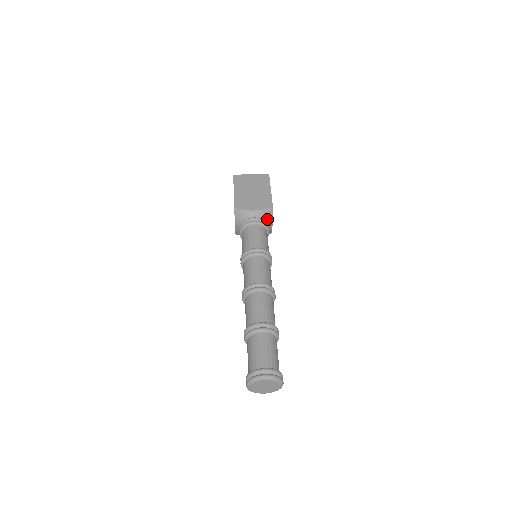
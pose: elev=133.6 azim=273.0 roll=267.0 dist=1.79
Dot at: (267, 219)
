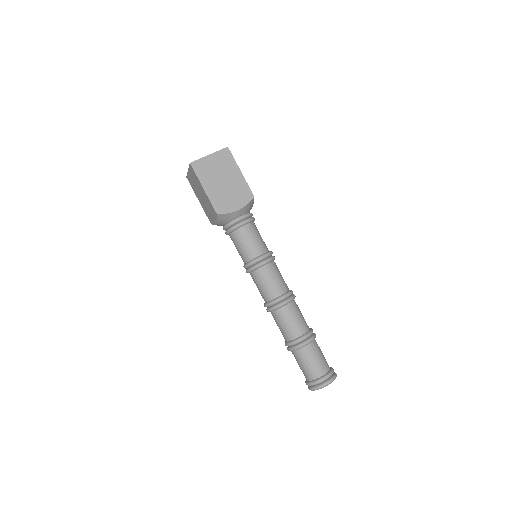
Dot at: (250, 209)
